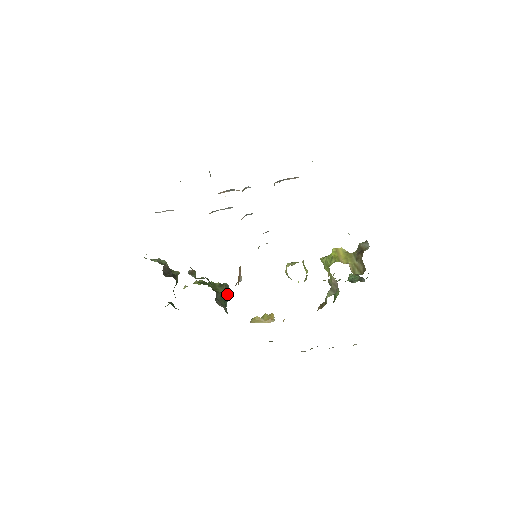
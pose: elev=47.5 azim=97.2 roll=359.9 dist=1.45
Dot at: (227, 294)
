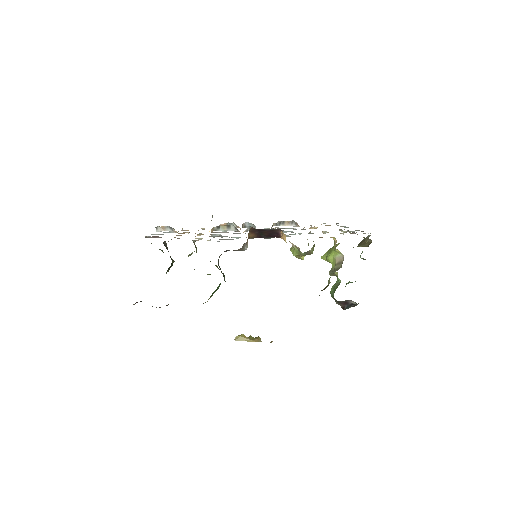
Dot at: occluded
